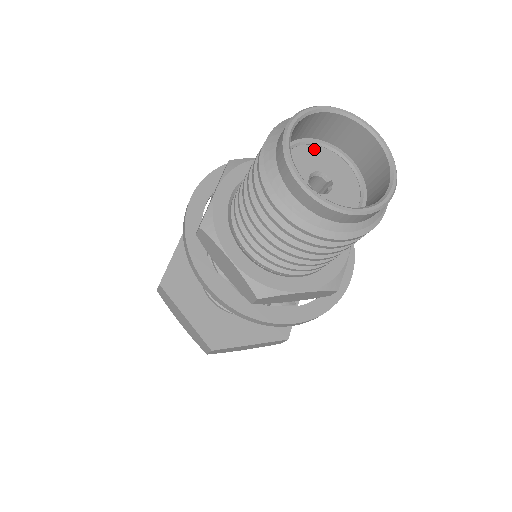
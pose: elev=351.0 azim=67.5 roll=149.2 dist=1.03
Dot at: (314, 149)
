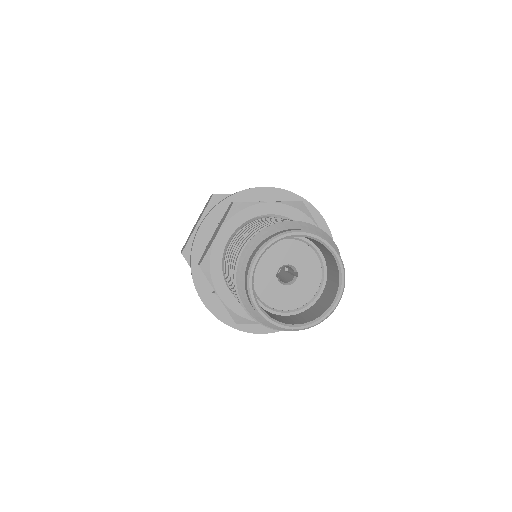
Dot at: (290, 243)
